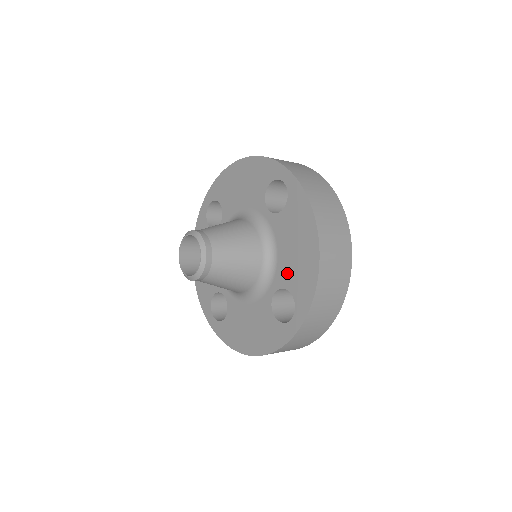
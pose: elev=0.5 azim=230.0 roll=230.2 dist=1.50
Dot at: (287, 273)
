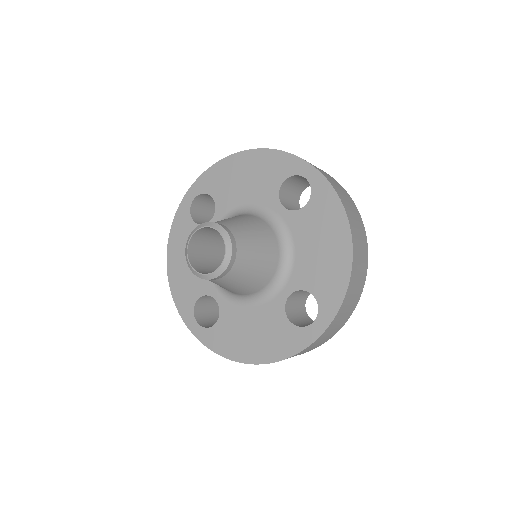
Dot at: (308, 274)
